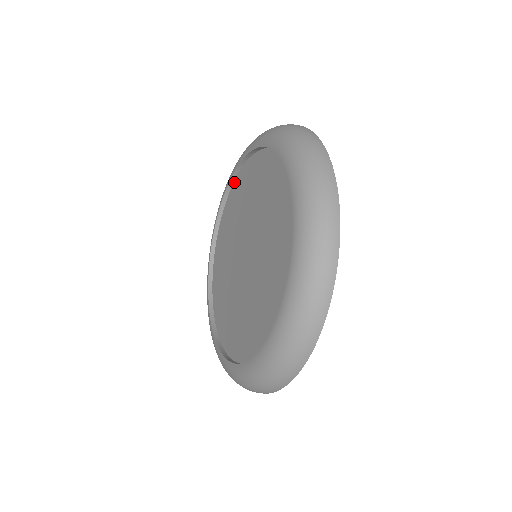
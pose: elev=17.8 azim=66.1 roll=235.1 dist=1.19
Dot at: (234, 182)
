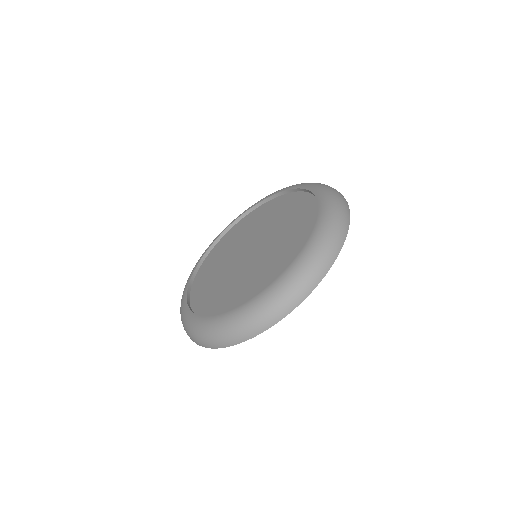
Dot at: (278, 197)
